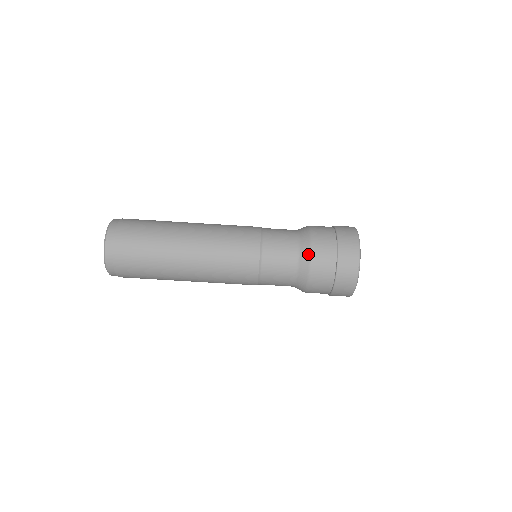
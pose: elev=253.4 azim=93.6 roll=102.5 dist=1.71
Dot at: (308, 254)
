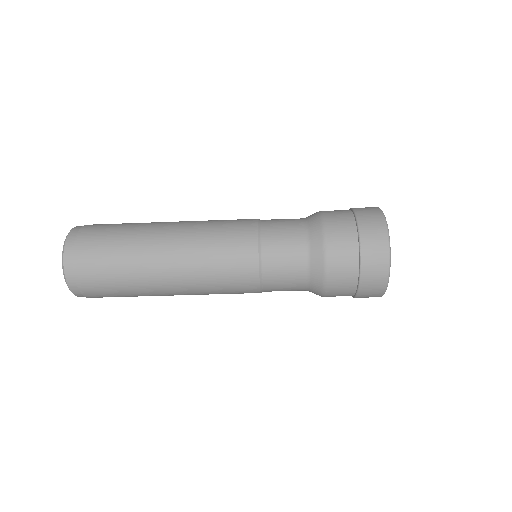
Dot at: (320, 238)
